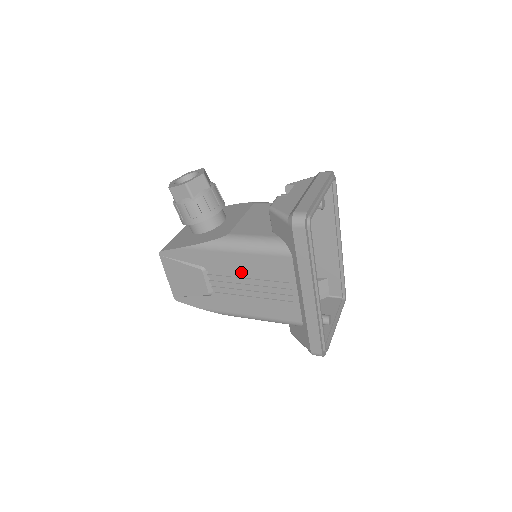
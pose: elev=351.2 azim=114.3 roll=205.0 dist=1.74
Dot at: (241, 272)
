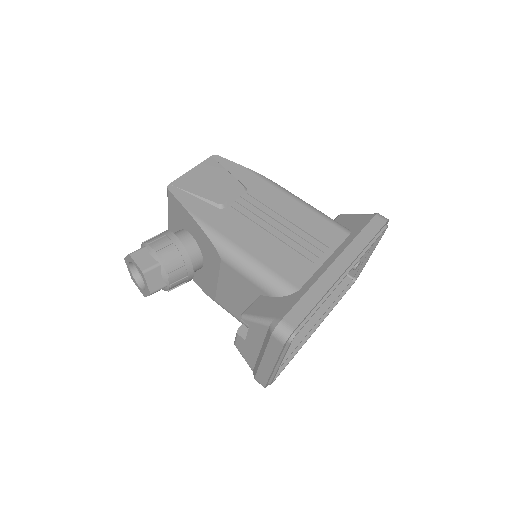
Dot at: occluded
